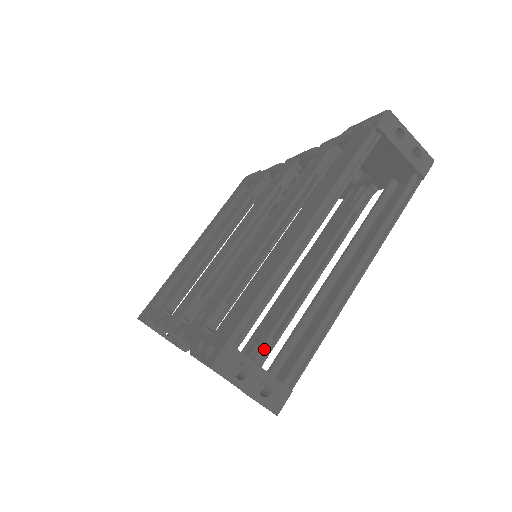
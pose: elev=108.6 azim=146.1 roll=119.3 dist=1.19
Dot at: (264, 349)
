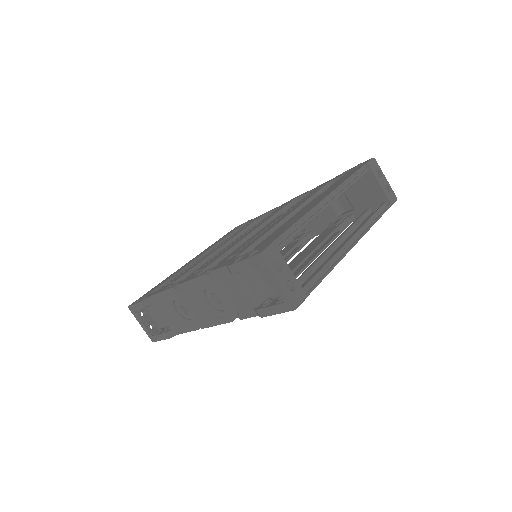
Dot at: occluded
